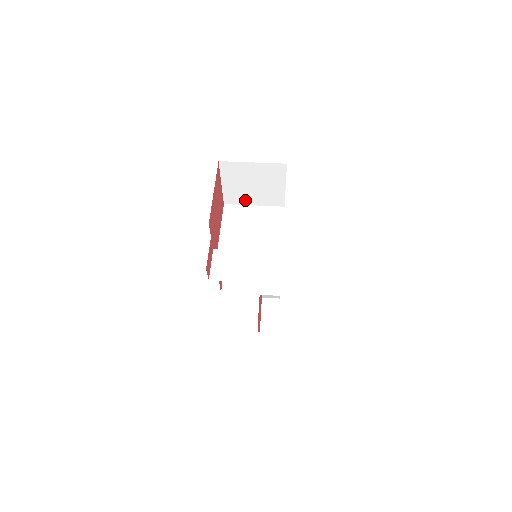
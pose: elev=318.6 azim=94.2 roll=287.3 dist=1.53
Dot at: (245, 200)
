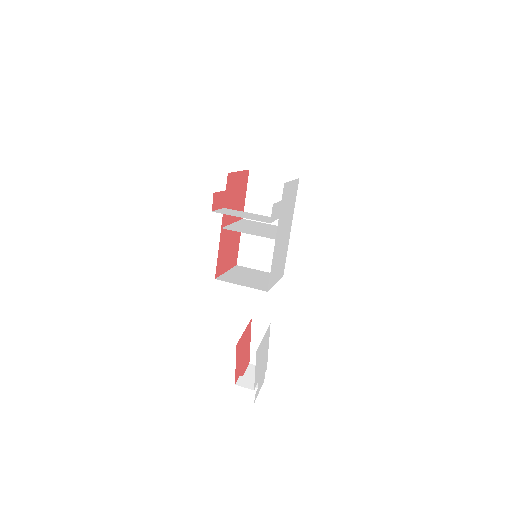
Dot at: occluded
